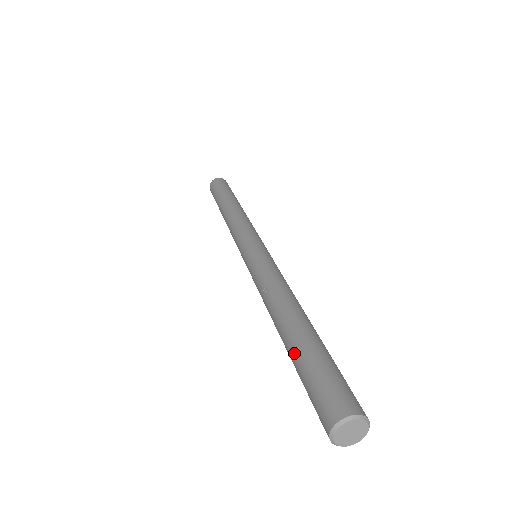
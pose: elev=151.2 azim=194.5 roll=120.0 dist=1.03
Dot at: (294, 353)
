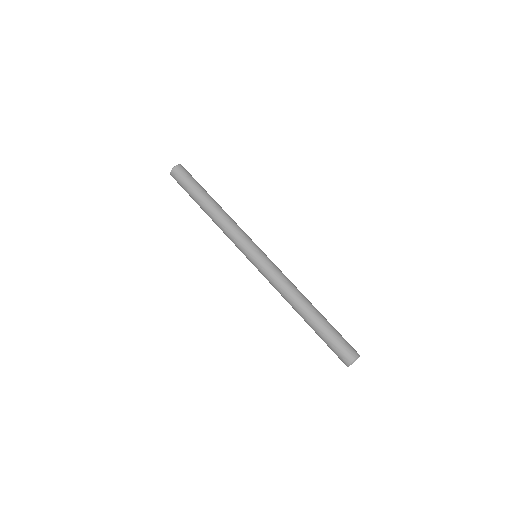
Dot at: (317, 332)
